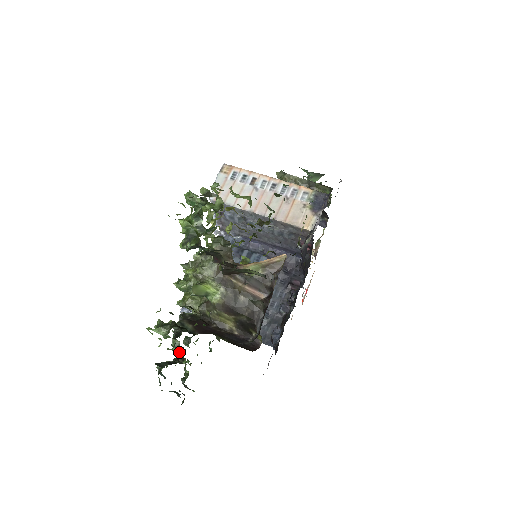
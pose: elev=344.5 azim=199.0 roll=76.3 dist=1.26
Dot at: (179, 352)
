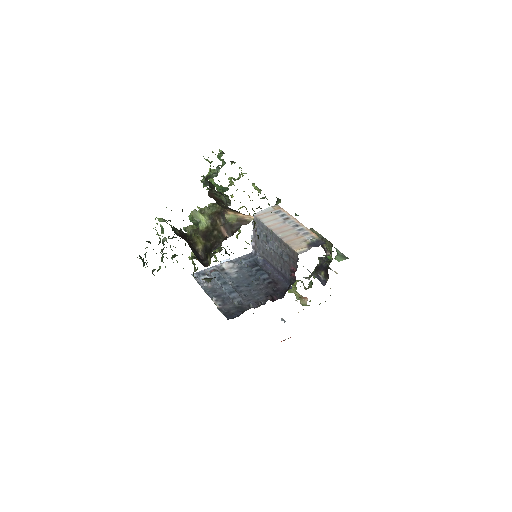
Dot at: (163, 249)
